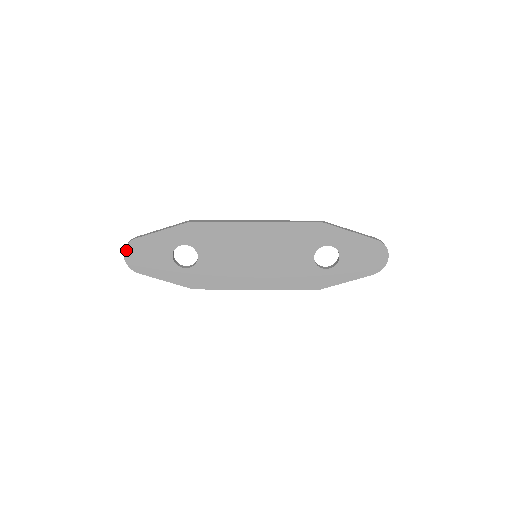
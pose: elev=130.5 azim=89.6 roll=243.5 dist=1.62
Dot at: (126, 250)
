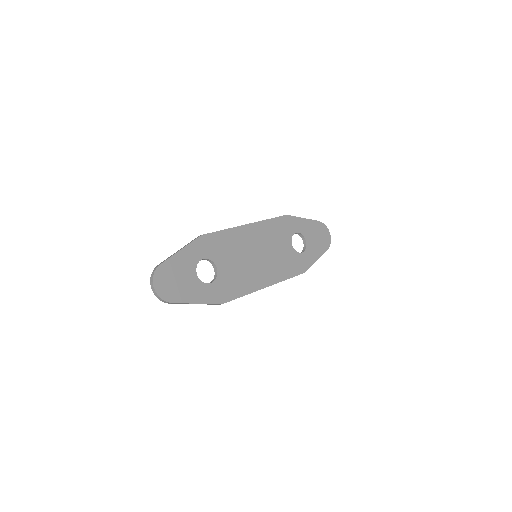
Dot at: (154, 280)
